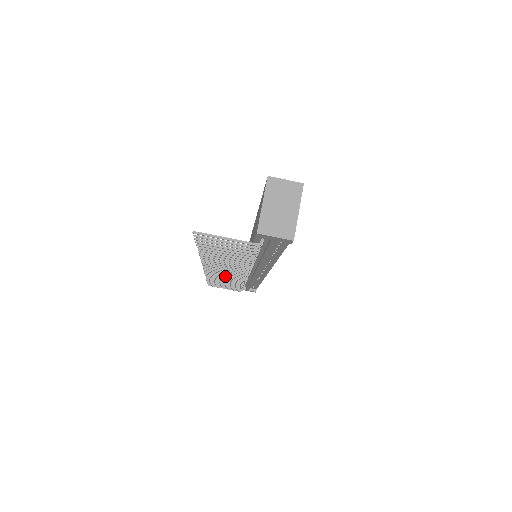
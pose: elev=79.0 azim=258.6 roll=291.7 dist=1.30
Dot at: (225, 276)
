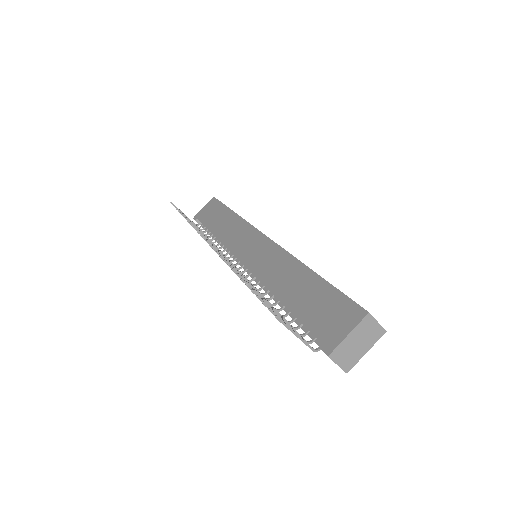
Dot at: occluded
